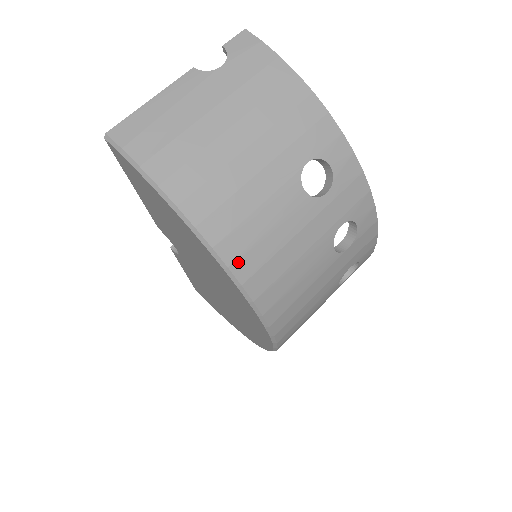
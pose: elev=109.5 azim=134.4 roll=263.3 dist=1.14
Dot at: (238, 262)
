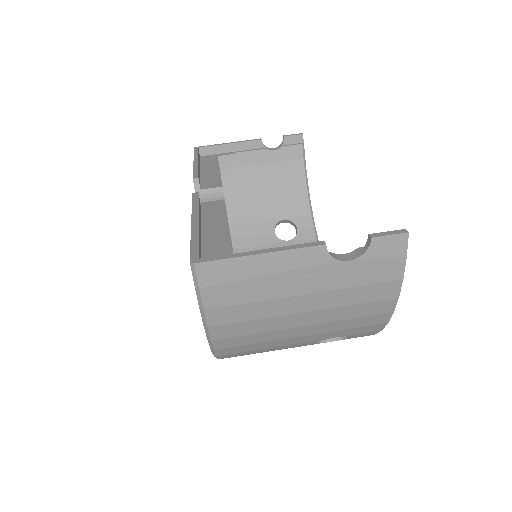
Dot at: (228, 357)
